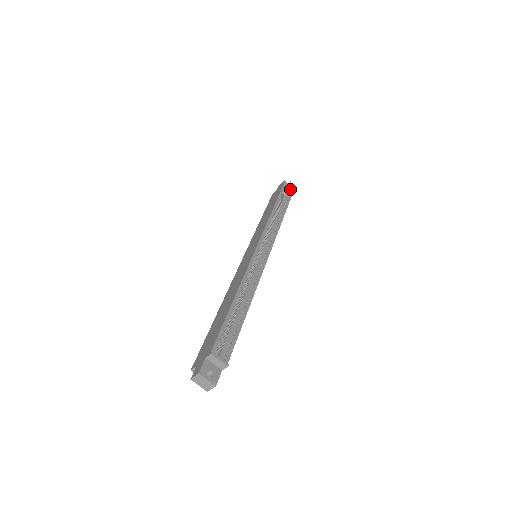
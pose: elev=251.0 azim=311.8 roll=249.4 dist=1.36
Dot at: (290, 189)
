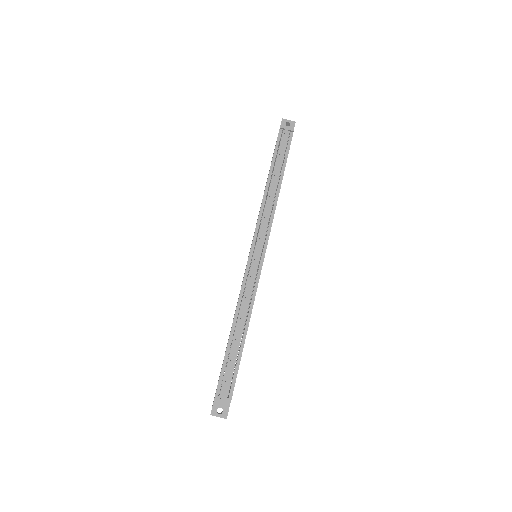
Dot at: (288, 132)
